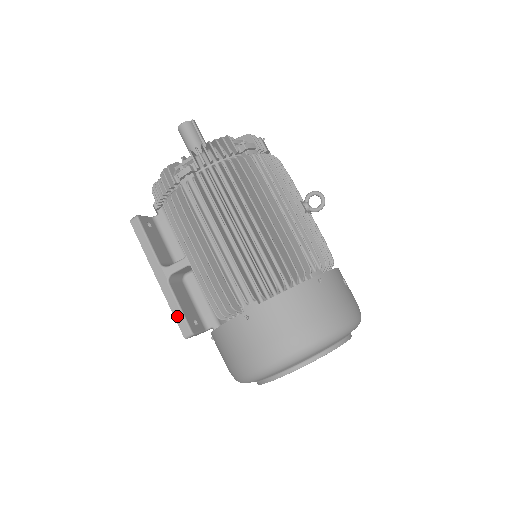
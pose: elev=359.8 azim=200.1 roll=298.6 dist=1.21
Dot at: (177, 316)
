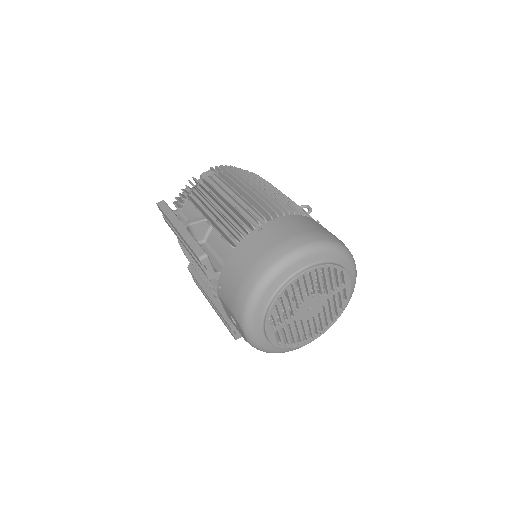
Dot at: (193, 246)
